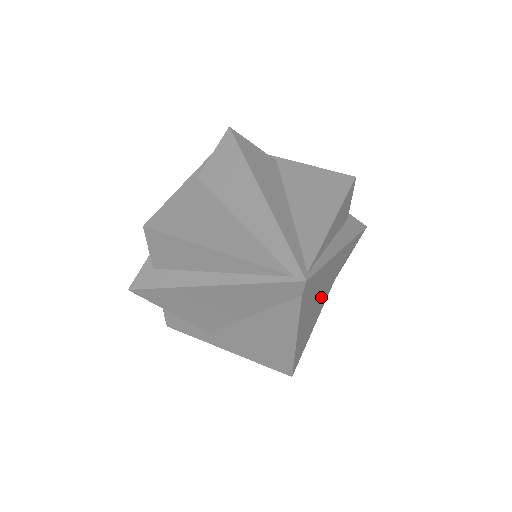
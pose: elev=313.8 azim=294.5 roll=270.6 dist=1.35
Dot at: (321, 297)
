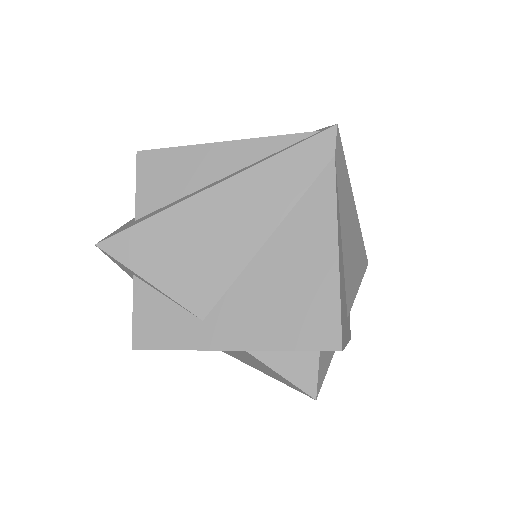
Dot at: occluded
